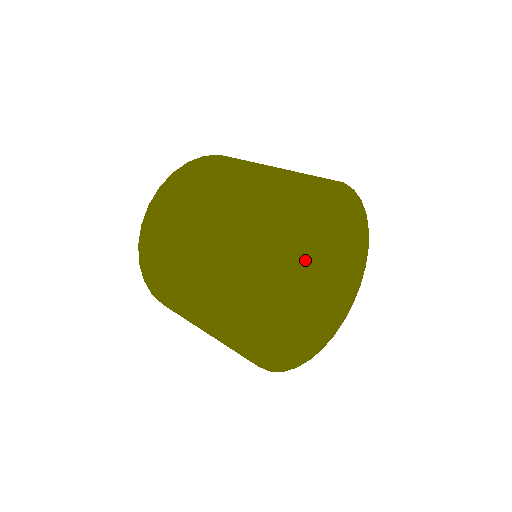
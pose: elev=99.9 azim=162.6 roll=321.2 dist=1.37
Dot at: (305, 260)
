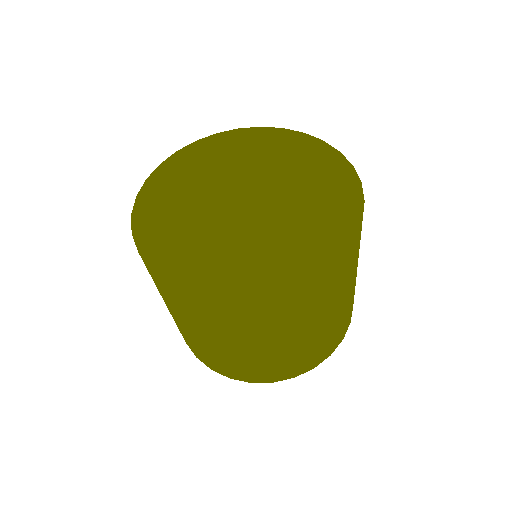
Dot at: (237, 178)
